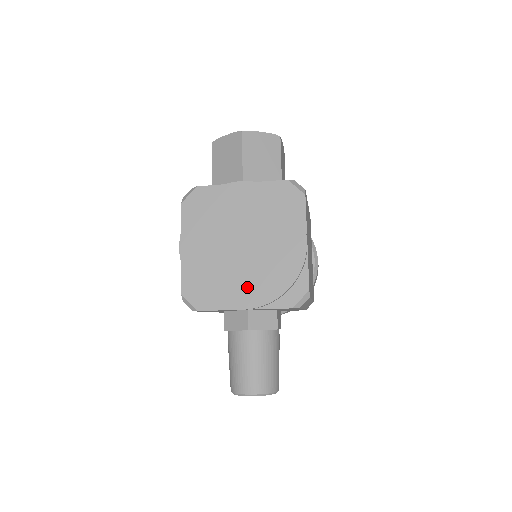
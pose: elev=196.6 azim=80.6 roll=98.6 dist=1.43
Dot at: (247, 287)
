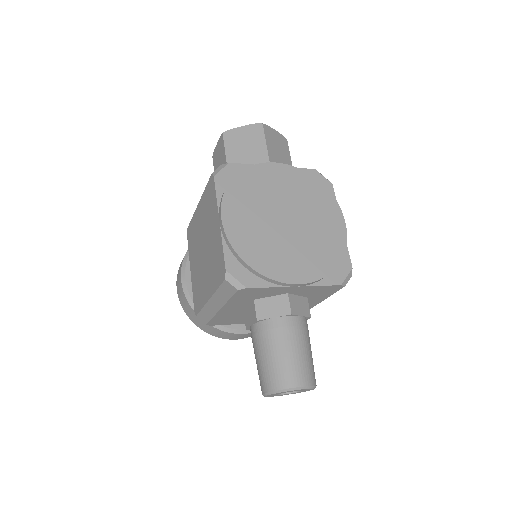
Dot at: (299, 262)
